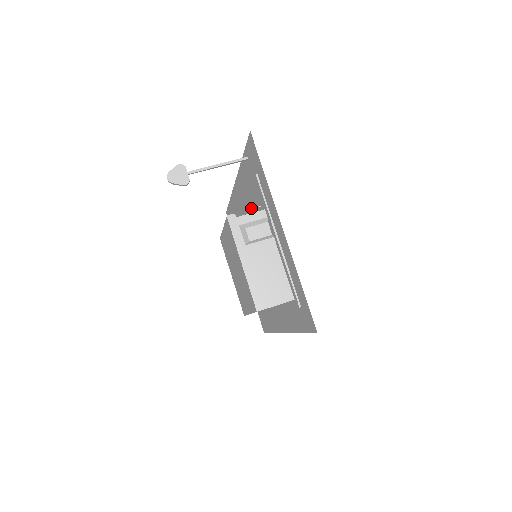
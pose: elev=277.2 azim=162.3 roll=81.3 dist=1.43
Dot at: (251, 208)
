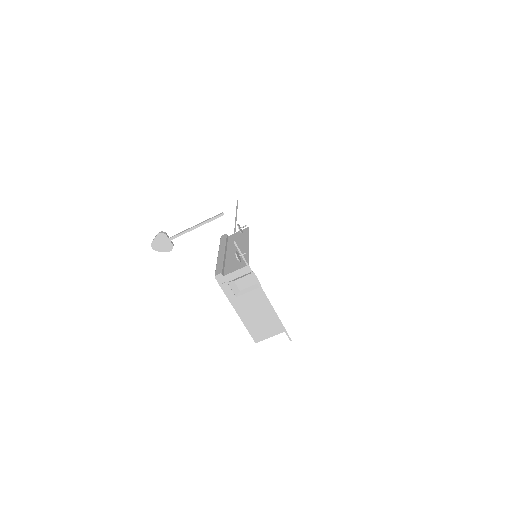
Dot at: (237, 257)
